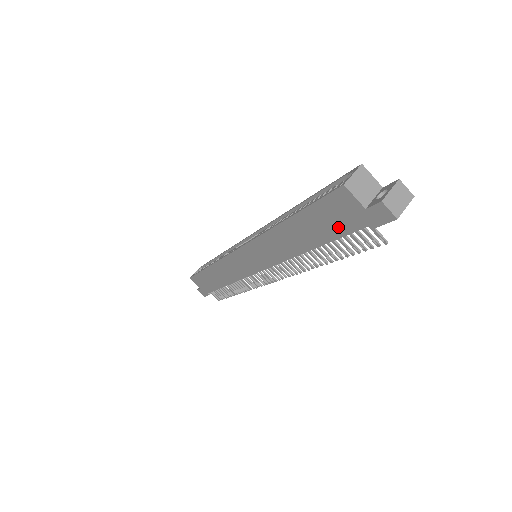
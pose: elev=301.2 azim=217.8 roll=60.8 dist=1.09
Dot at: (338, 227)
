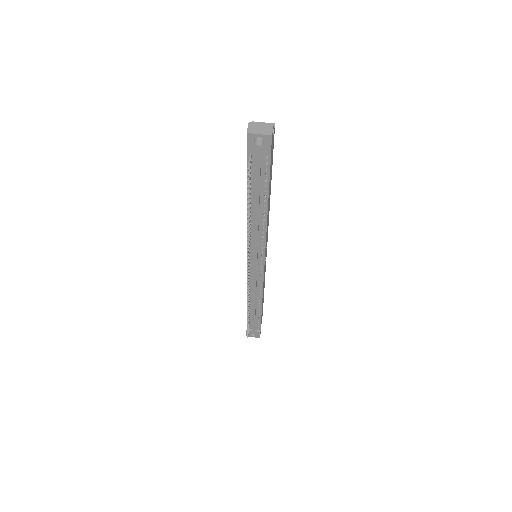
Dot at: occluded
